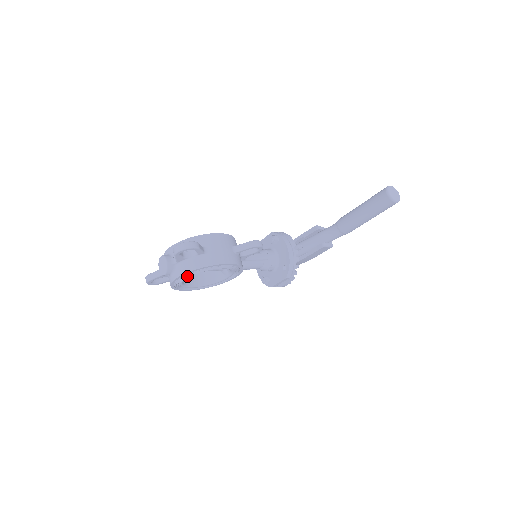
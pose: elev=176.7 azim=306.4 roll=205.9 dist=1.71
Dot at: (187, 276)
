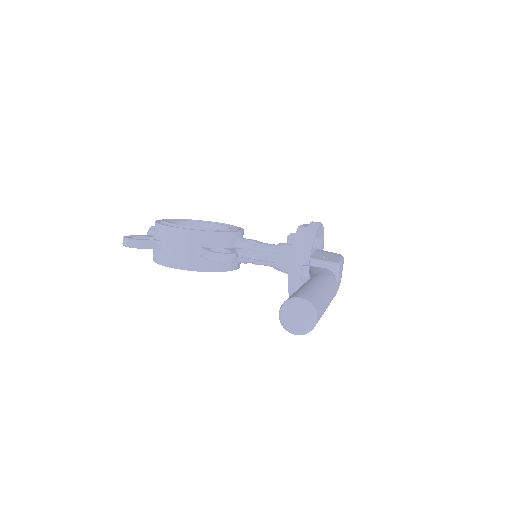
Dot at: occluded
